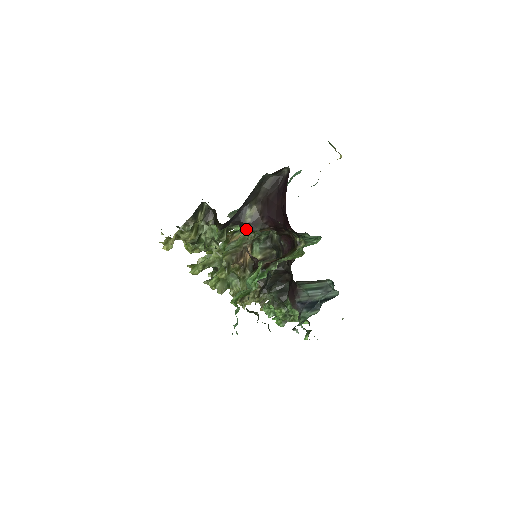
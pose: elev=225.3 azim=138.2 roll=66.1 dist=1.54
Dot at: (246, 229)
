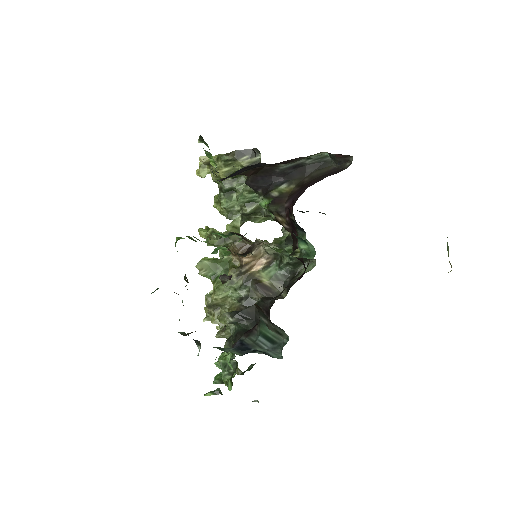
Dot at: occluded
